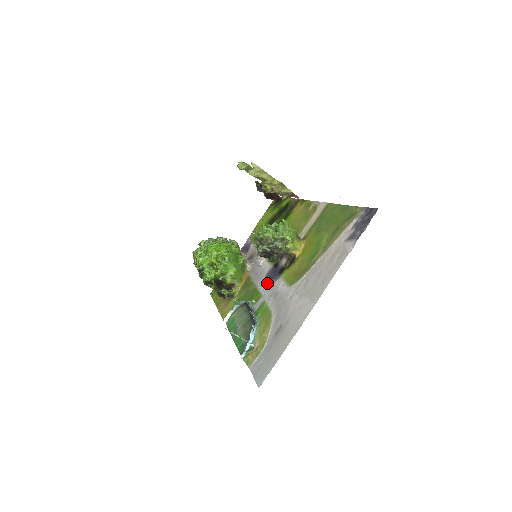
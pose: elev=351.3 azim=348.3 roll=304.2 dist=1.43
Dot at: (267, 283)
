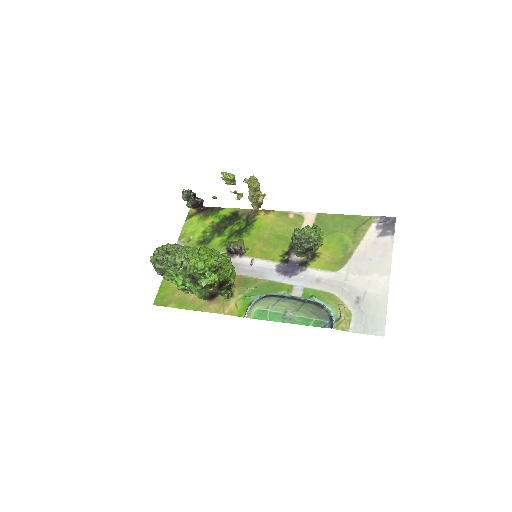
Dot at: (289, 275)
